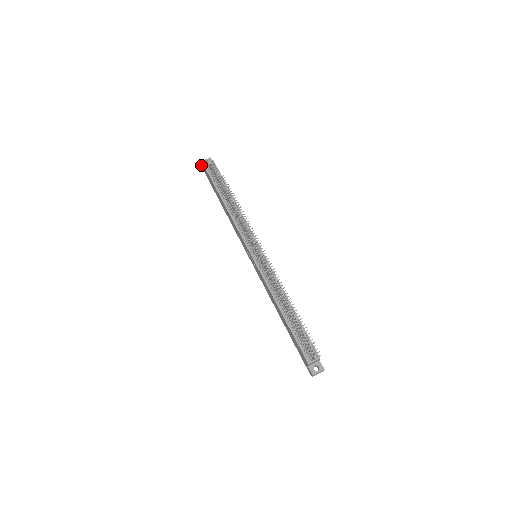
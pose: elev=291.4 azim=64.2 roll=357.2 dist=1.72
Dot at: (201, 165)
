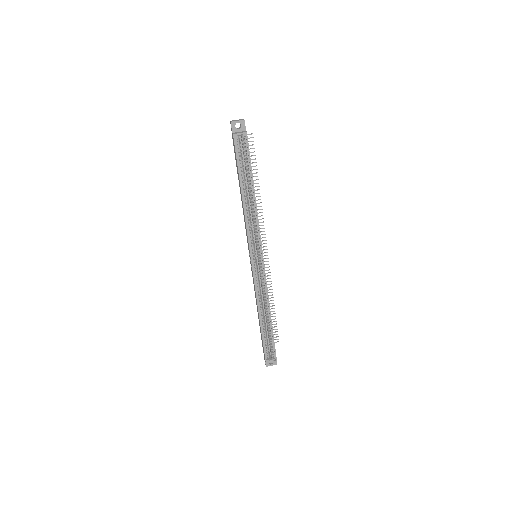
Dot at: (230, 121)
